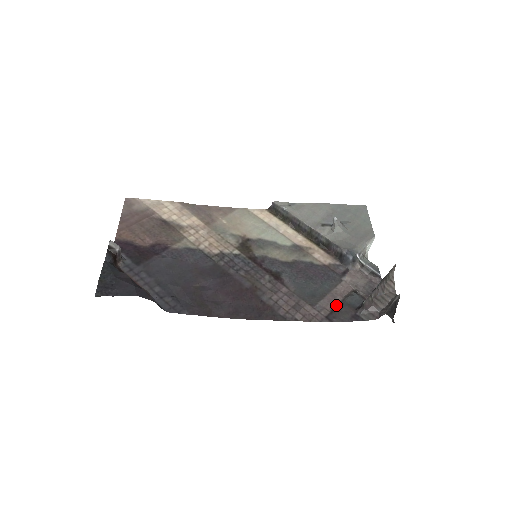
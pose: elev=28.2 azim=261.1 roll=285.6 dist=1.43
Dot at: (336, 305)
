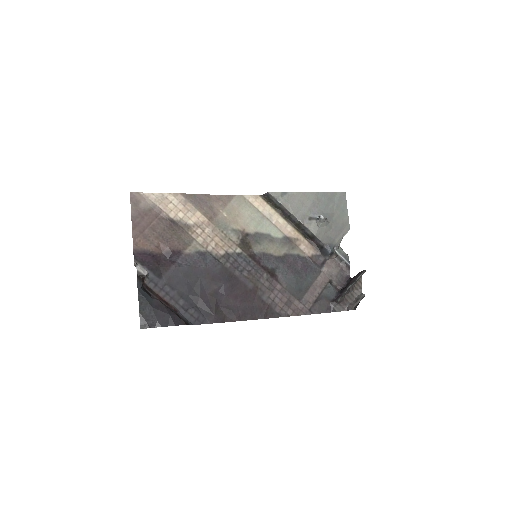
Dot at: (316, 297)
